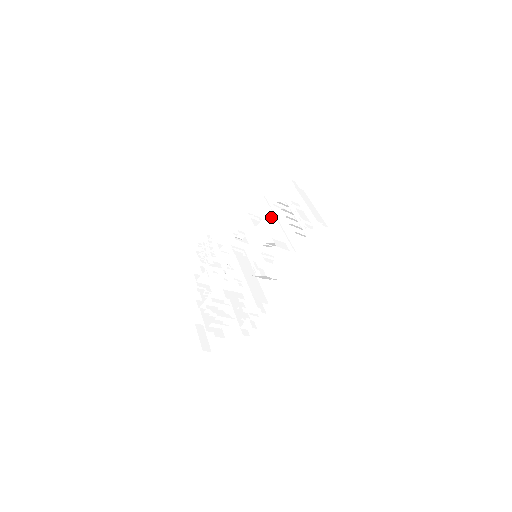
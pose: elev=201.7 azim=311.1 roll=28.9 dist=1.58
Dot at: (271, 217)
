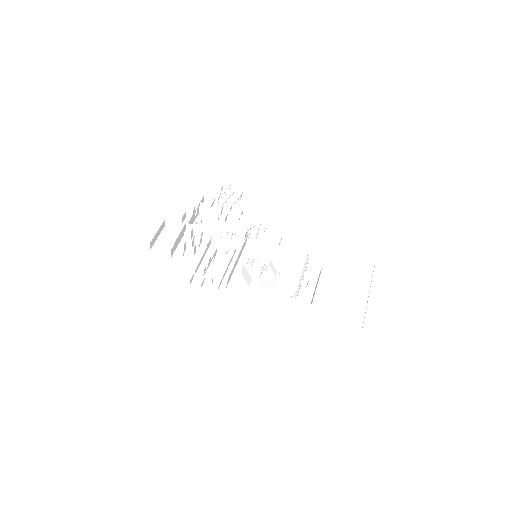
Dot at: (292, 254)
